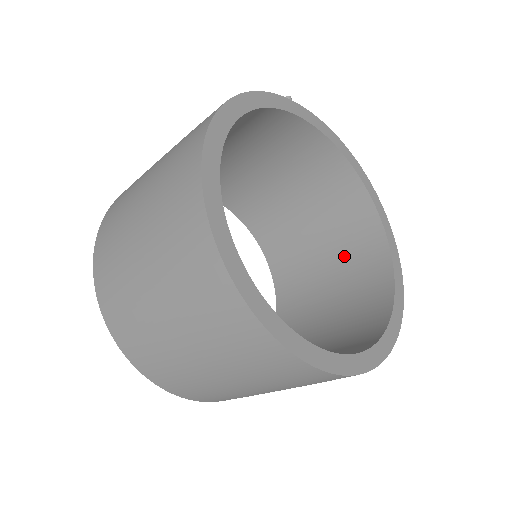
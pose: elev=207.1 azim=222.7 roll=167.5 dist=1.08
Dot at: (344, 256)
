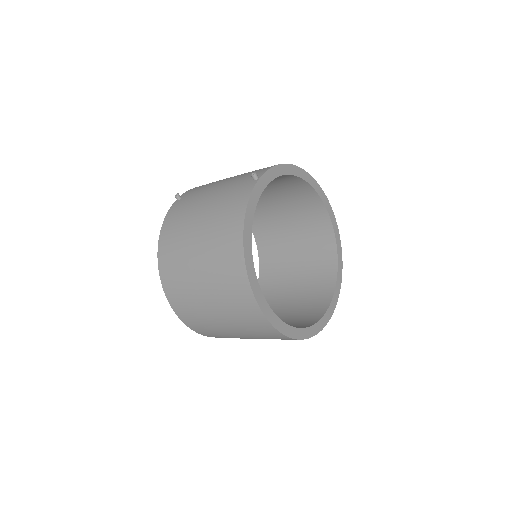
Dot at: (296, 210)
